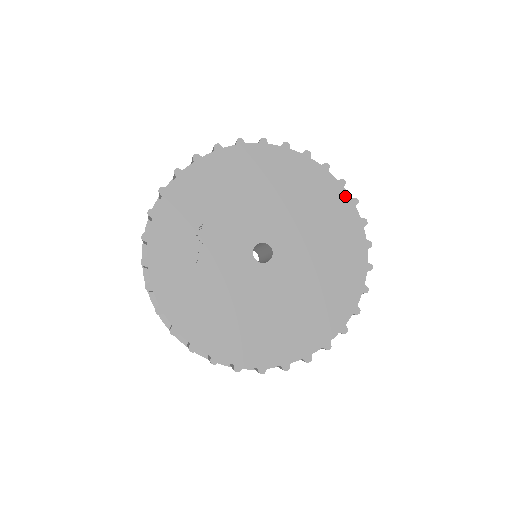
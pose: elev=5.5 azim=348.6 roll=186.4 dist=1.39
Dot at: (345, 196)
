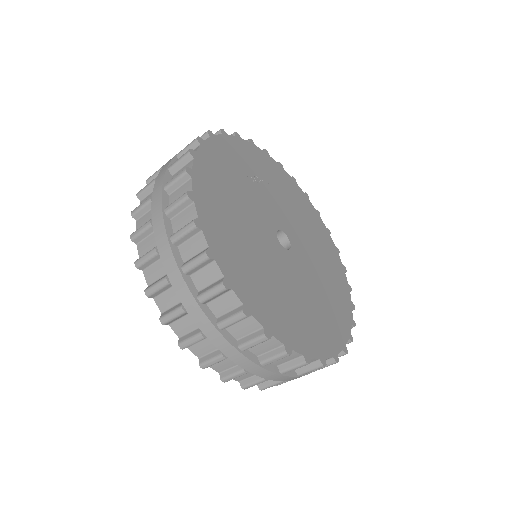
Dot at: (350, 311)
